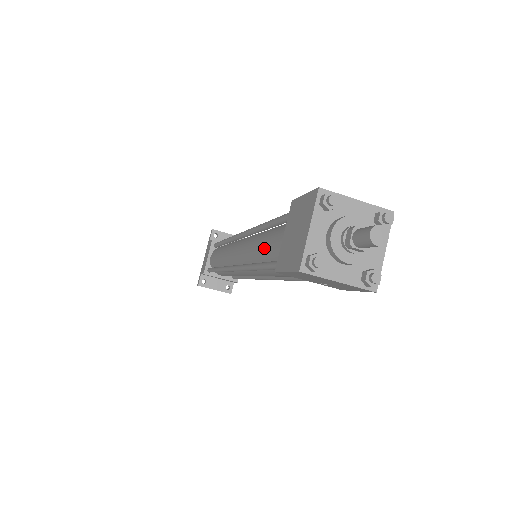
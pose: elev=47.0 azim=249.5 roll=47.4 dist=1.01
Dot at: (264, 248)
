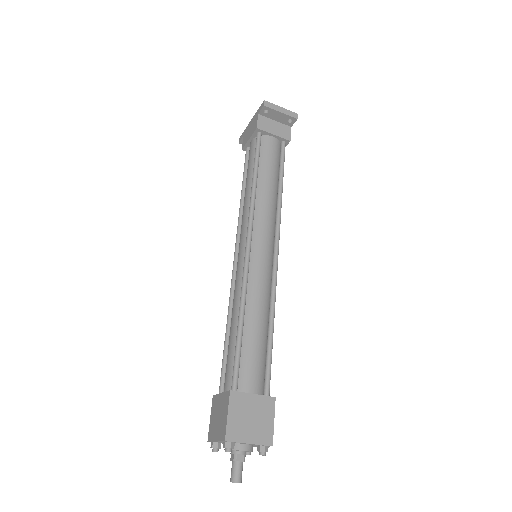
Dot at: (229, 340)
